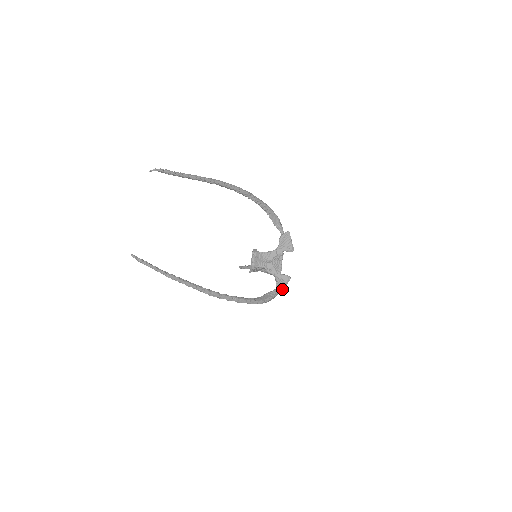
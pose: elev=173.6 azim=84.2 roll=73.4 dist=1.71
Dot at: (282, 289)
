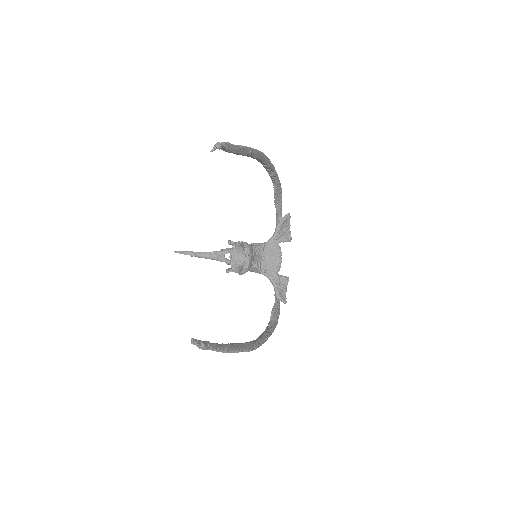
Dot at: (284, 298)
